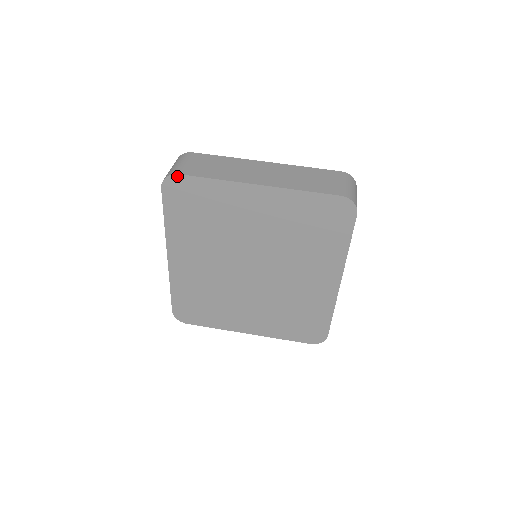
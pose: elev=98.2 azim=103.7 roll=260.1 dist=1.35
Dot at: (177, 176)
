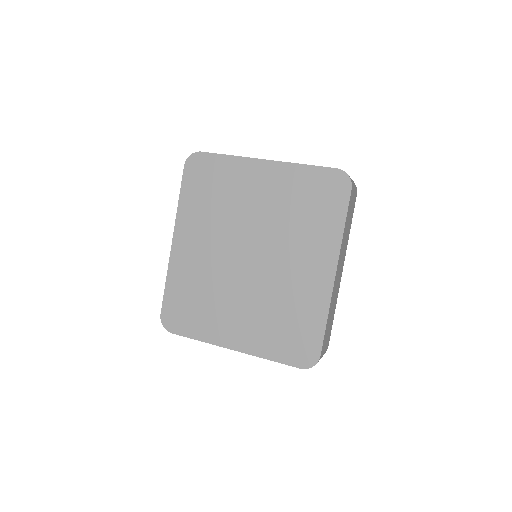
Dot at: (200, 153)
